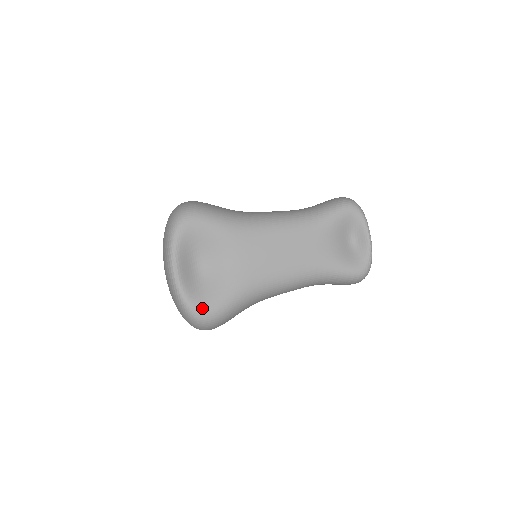
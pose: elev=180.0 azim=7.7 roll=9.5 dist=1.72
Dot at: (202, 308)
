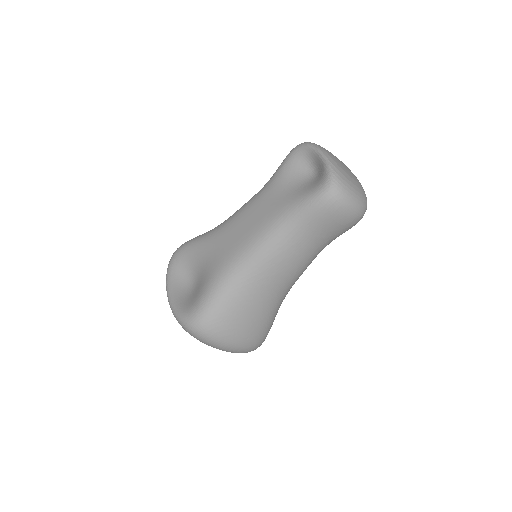
Dot at: (188, 313)
